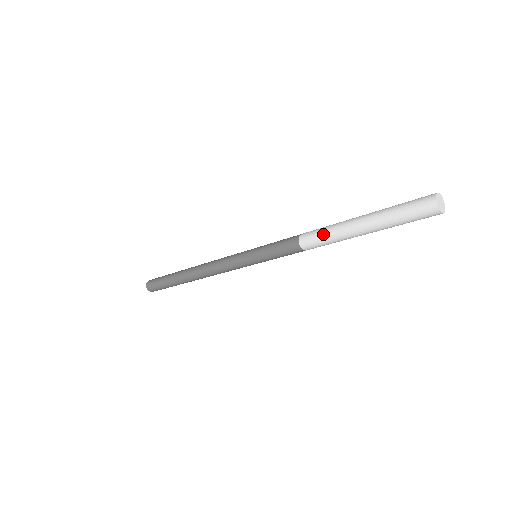
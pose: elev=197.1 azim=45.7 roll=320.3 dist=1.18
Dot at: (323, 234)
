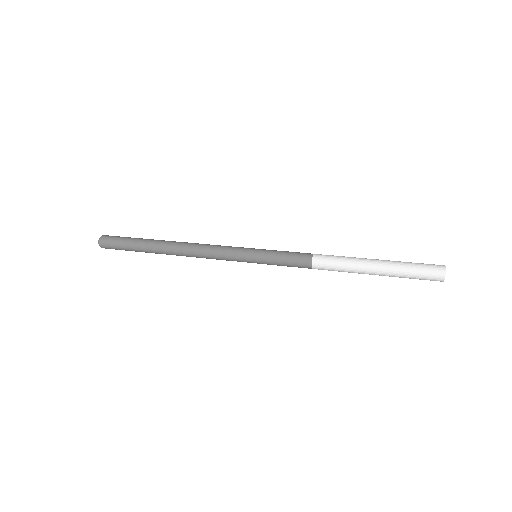
Dot at: (339, 270)
